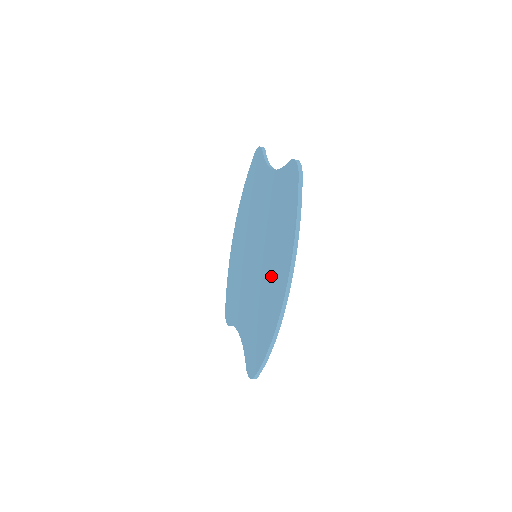
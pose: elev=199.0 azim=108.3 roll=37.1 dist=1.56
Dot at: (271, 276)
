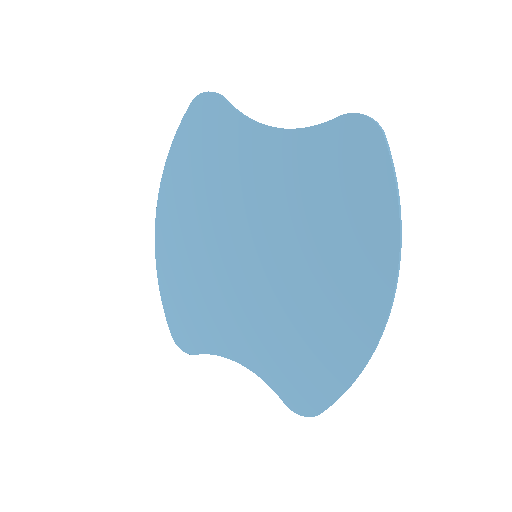
Dot at: (332, 282)
